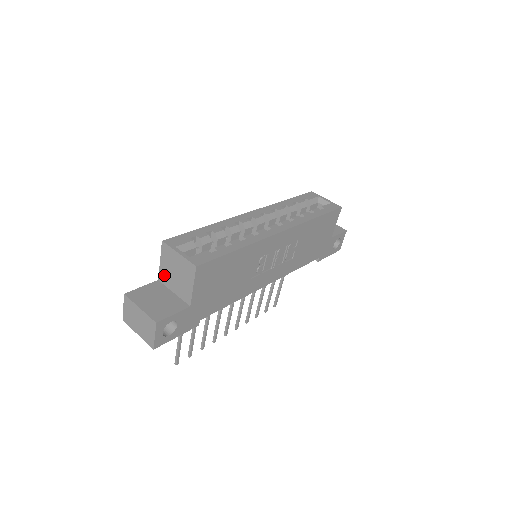
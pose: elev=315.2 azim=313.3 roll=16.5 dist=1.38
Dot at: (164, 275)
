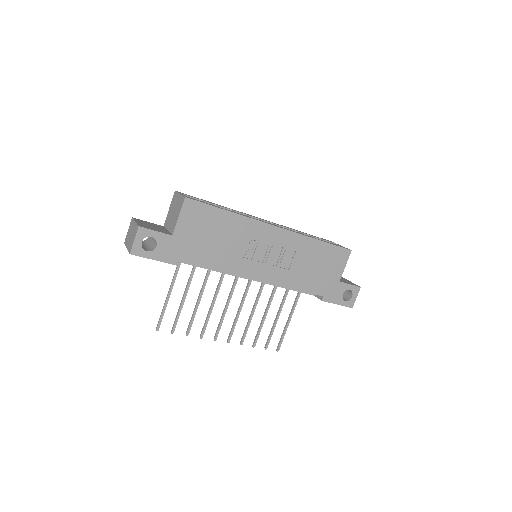
Dot at: (168, 219)
